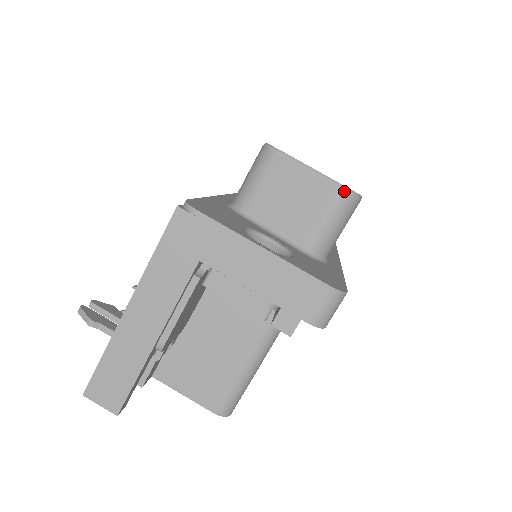
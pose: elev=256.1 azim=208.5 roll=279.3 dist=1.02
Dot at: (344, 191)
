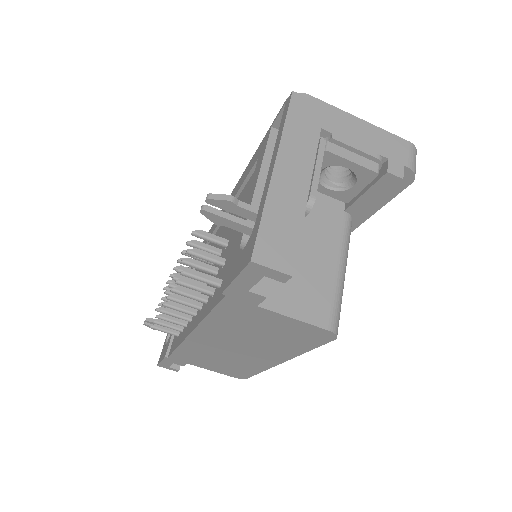
Dot at: occluded
